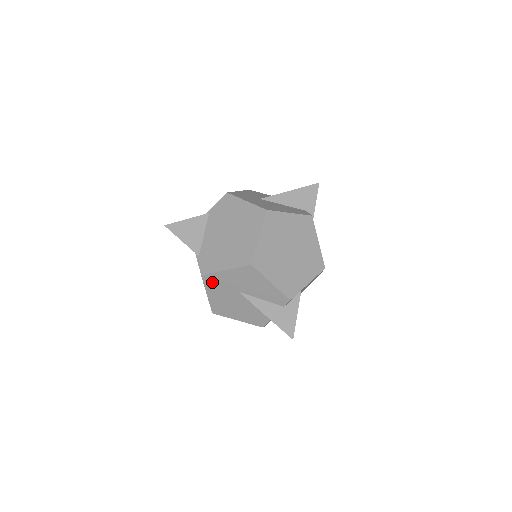
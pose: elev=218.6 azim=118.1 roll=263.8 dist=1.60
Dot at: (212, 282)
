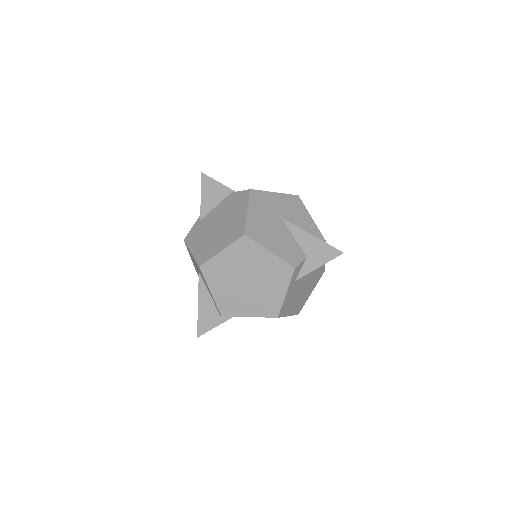
Dot at: (258, 199)
